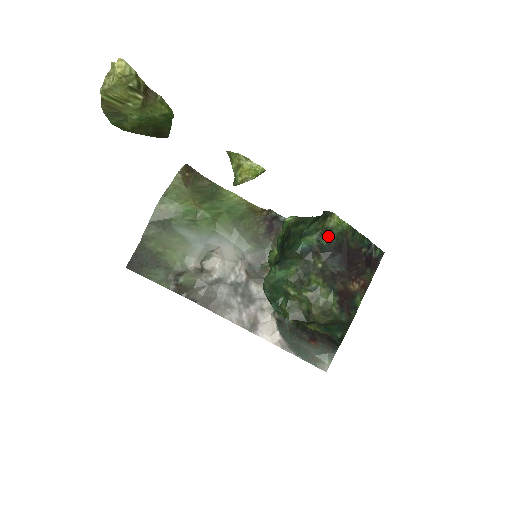
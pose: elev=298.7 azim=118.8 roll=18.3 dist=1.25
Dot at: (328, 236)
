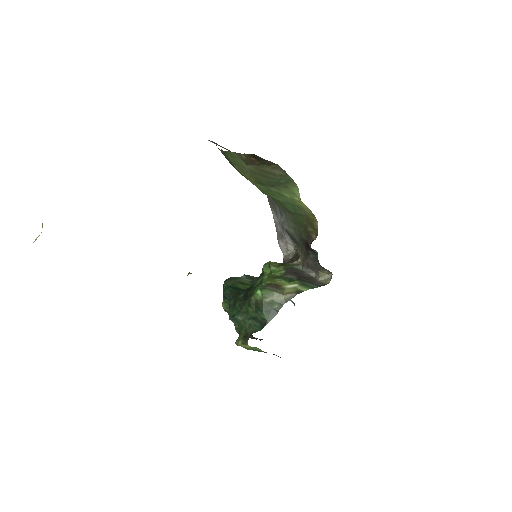
Dot at: occluded
